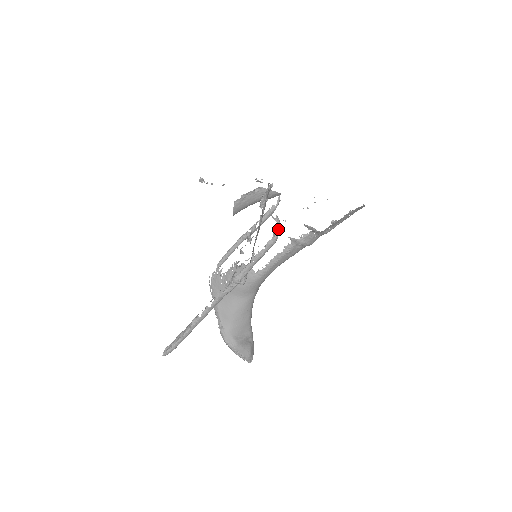
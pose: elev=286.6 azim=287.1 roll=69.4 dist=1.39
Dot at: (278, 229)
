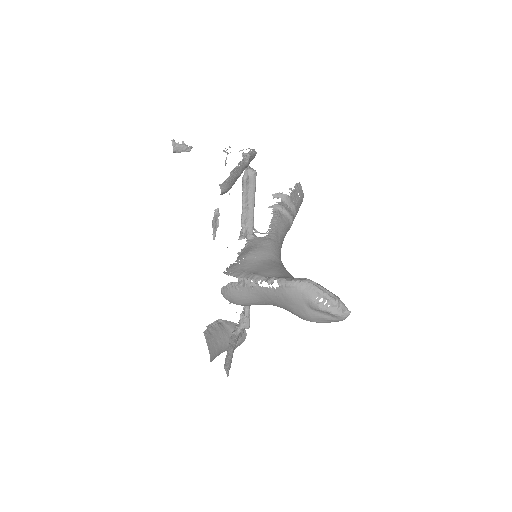
Dot at: occluded
